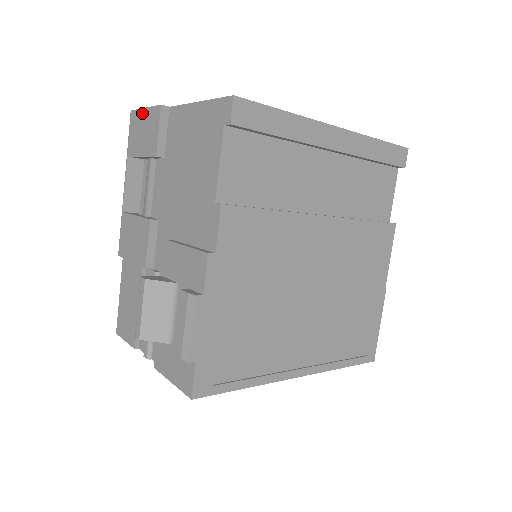
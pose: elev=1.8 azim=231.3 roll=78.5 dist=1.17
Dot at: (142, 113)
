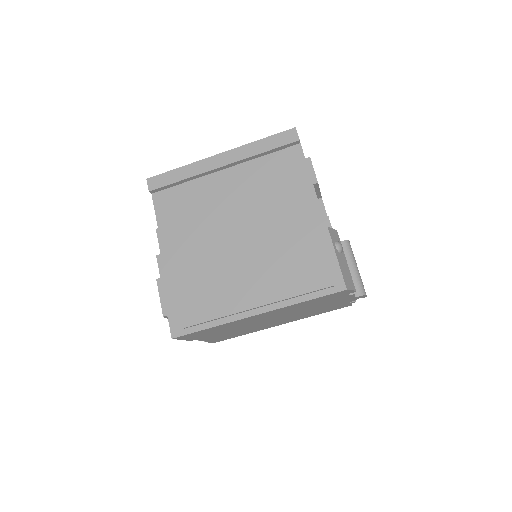
Dot at: occluded
